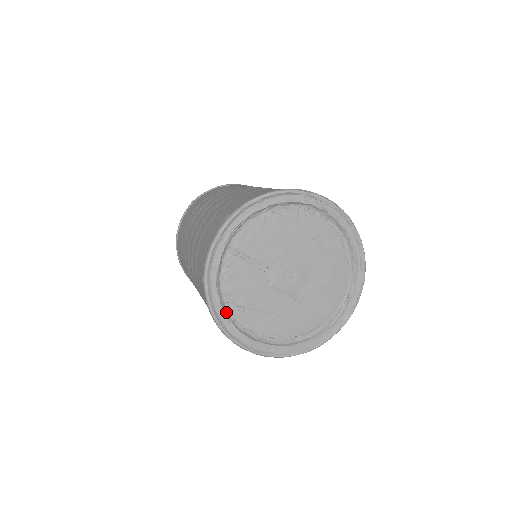
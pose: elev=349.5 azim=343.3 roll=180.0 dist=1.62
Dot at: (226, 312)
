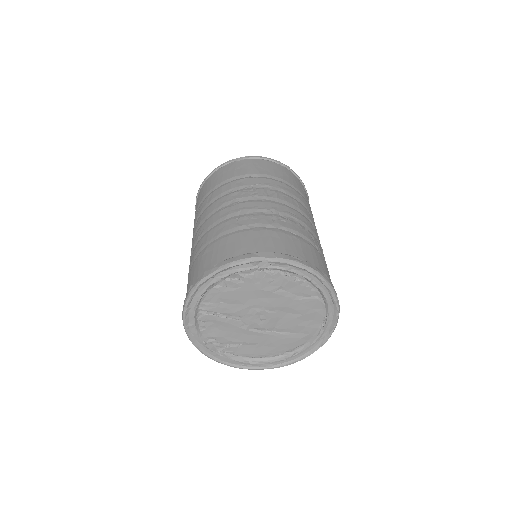
Dot at: (214, 349)
